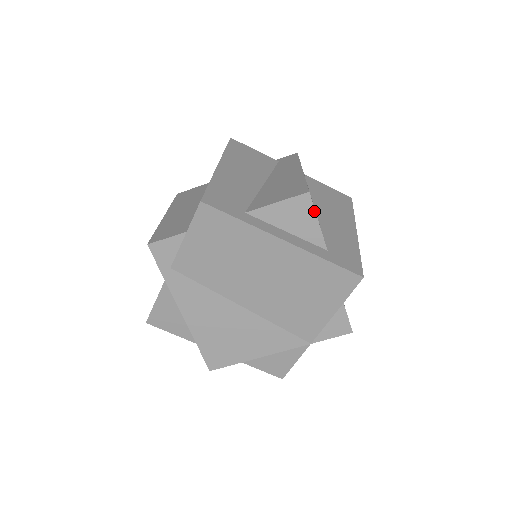
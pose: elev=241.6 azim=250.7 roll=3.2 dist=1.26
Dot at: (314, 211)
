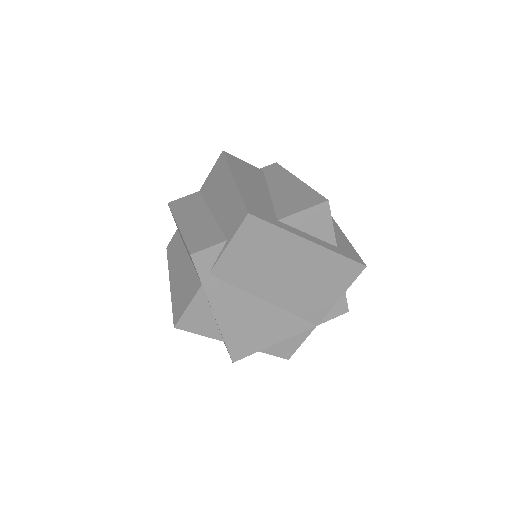
Dot at: (330, 216)
